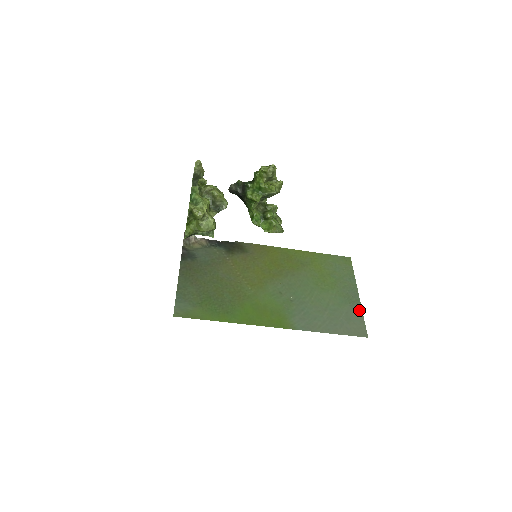
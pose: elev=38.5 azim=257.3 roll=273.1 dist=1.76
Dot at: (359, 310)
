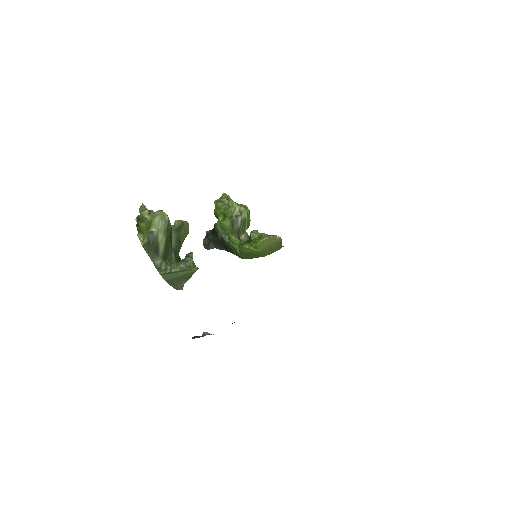
Dot at: occluded
